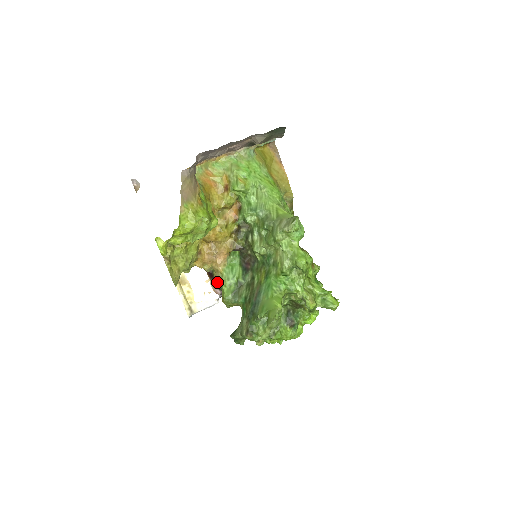
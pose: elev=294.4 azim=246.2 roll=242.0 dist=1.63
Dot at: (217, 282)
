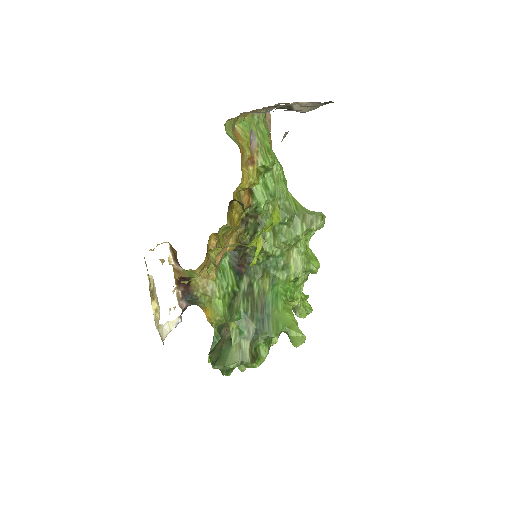
Dot at: (193, 292)
